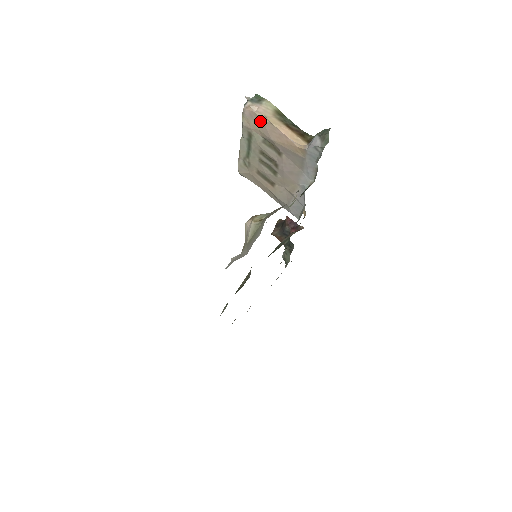
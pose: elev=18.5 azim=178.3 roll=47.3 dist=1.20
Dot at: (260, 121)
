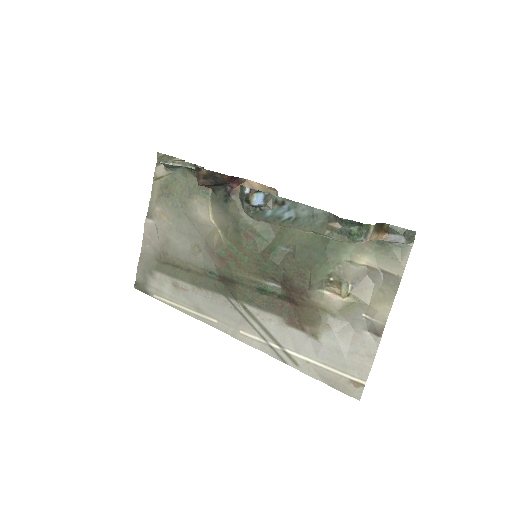
Dot at: occluded
